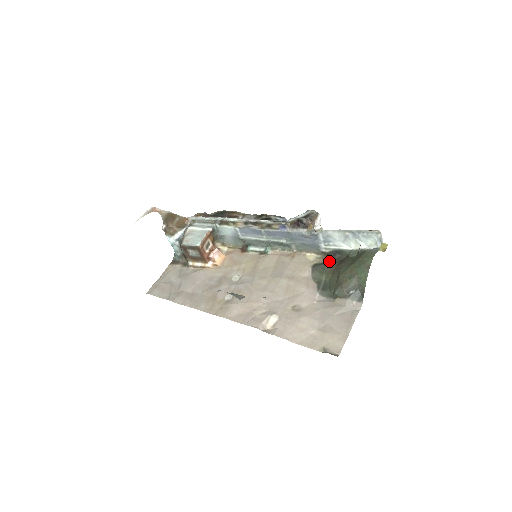
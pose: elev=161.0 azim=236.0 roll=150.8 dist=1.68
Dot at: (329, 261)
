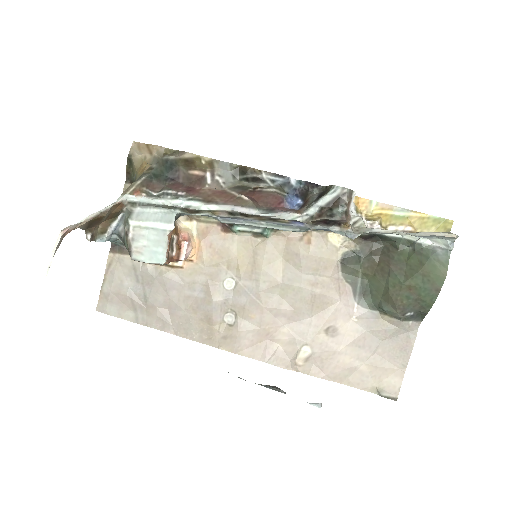
Dot at: (365, 248)
